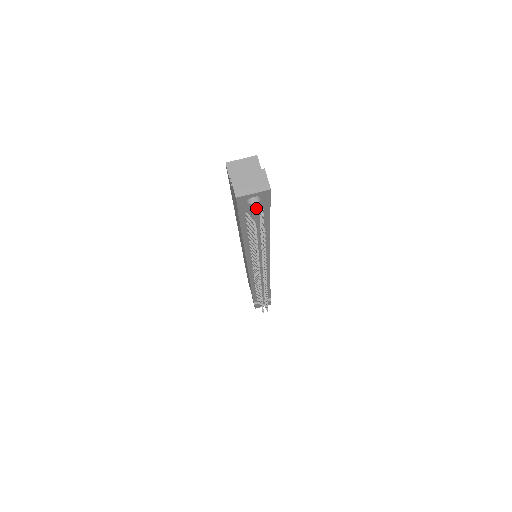
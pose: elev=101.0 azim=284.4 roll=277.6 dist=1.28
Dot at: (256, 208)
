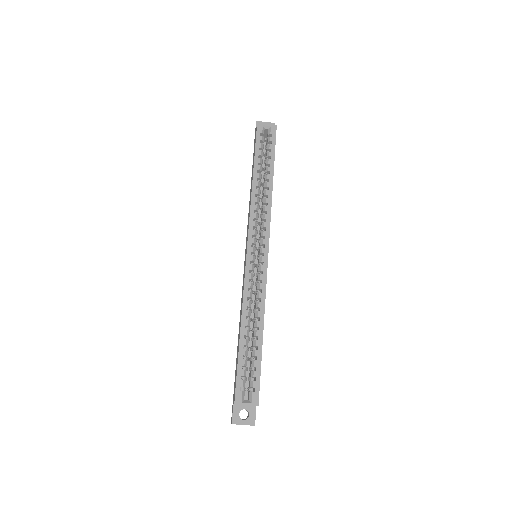
Dot at: occluded
